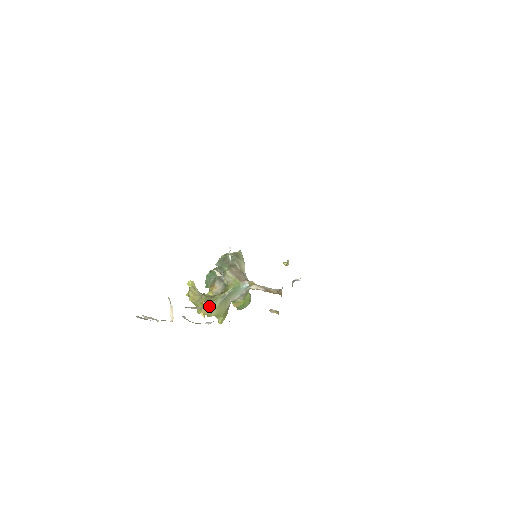
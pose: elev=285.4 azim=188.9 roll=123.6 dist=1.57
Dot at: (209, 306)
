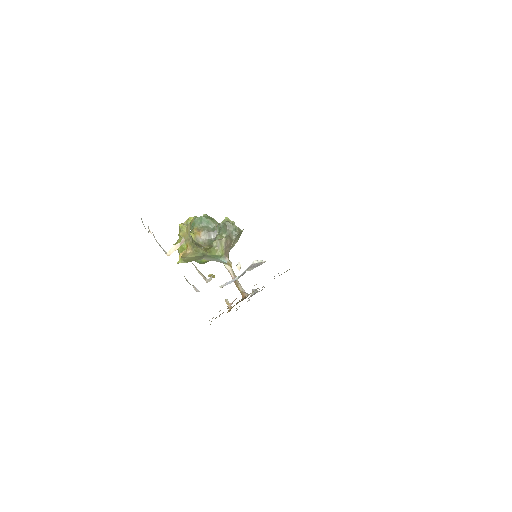
Dot at: (189, 252)
